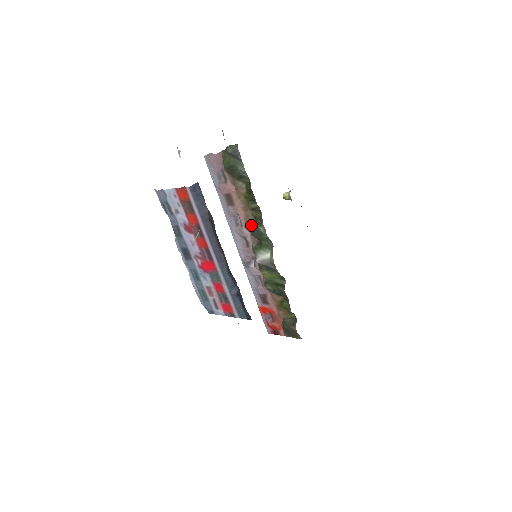
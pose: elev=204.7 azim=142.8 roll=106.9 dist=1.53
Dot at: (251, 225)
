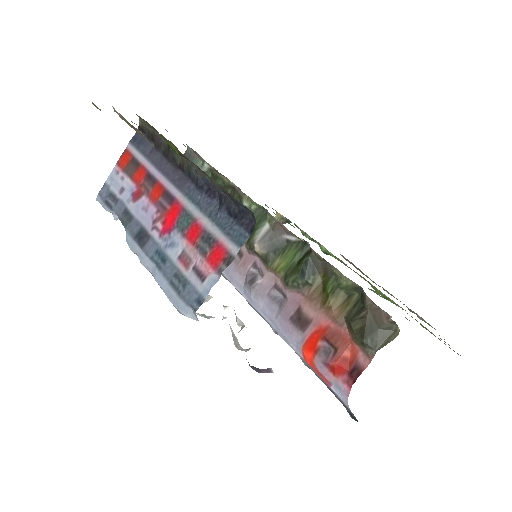
Dot at: occluded
